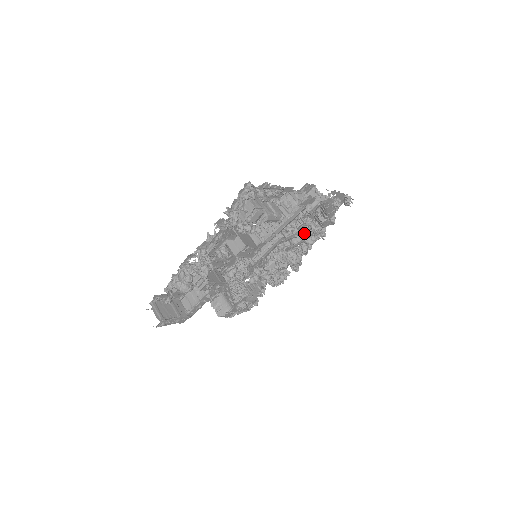
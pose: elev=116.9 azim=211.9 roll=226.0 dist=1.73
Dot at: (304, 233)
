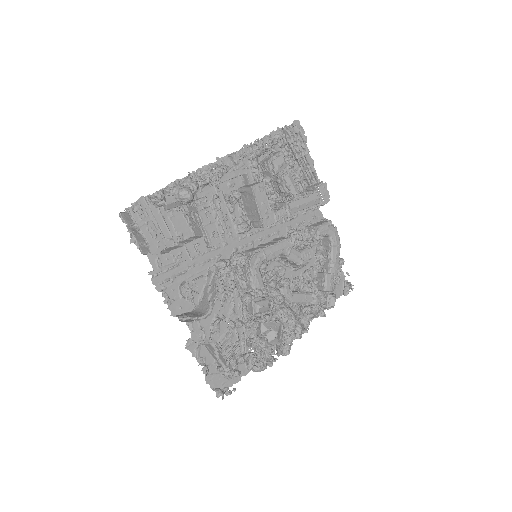
Dot at: (303, 292)
